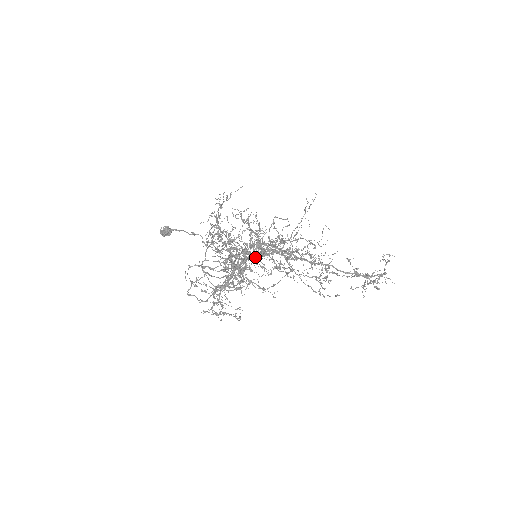
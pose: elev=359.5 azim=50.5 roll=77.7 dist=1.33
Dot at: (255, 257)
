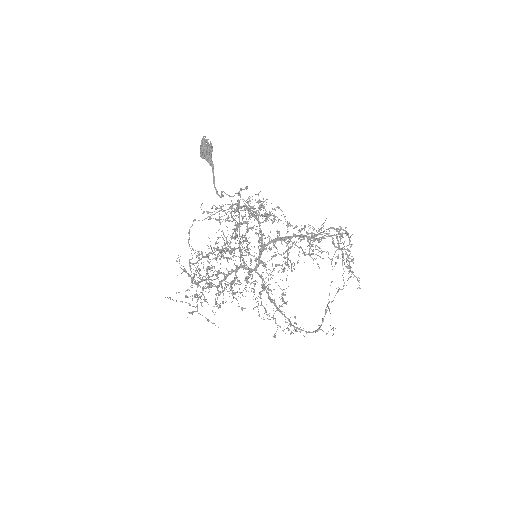
Dot at: (260, 249)
